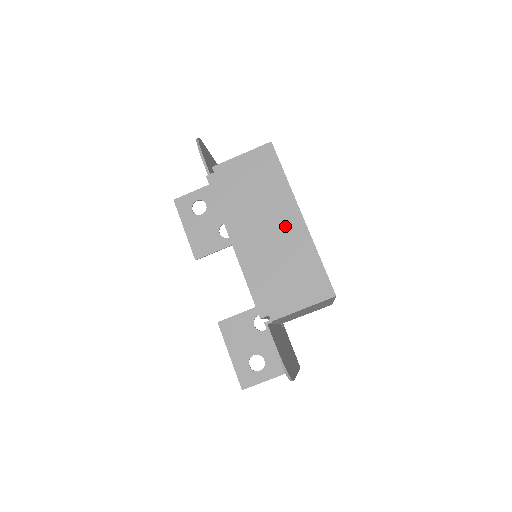
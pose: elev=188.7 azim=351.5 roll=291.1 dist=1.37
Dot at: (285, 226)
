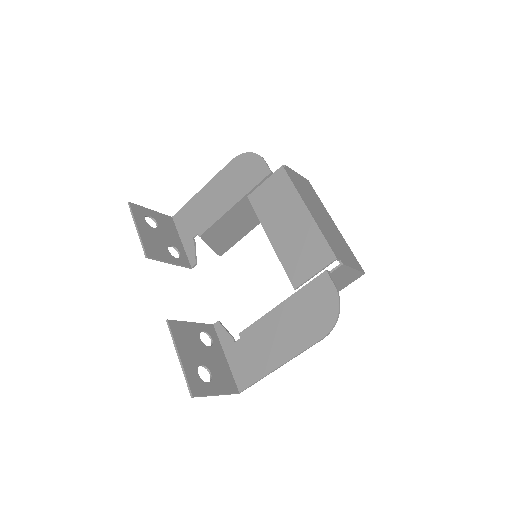
Dot at: (329, 222)
